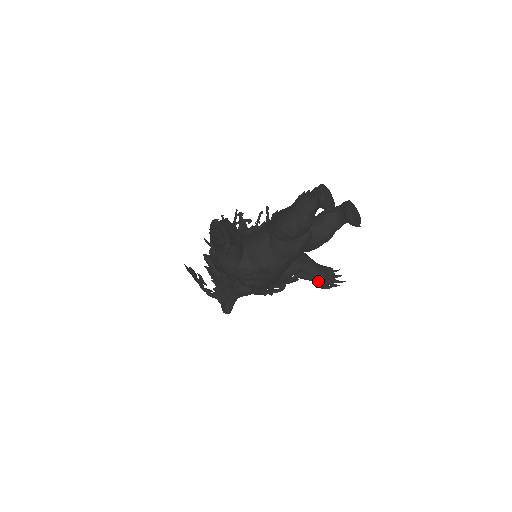
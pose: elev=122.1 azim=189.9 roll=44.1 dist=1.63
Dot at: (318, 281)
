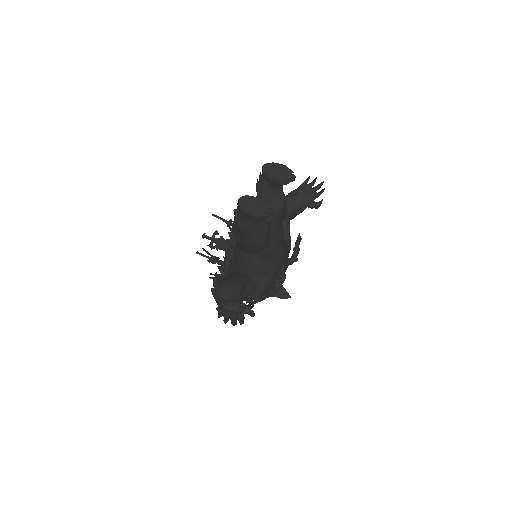
Dot at: occluded
